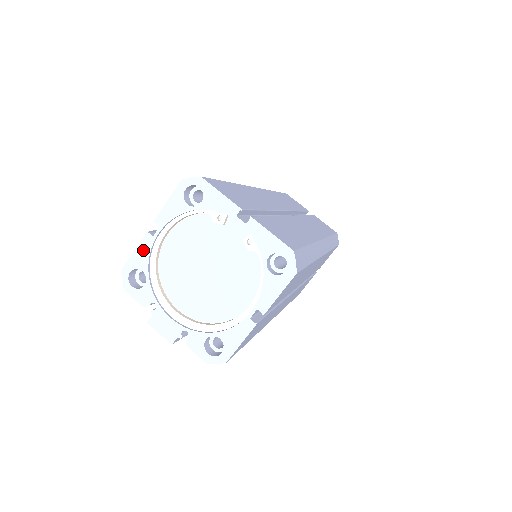
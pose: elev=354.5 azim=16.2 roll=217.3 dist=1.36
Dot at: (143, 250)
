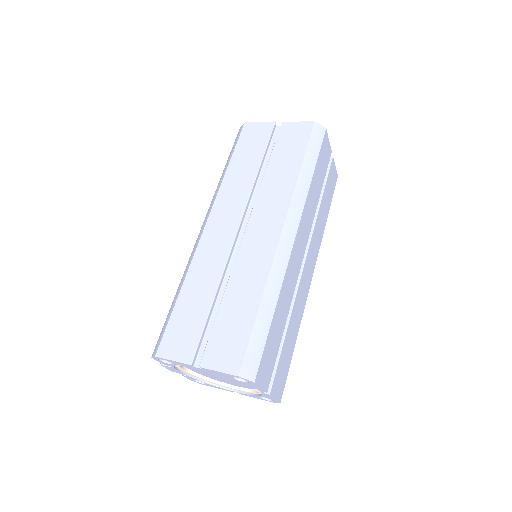
Dot at: (180, 364)
